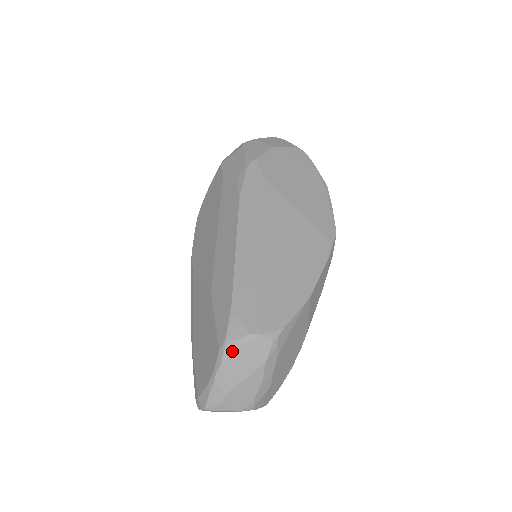
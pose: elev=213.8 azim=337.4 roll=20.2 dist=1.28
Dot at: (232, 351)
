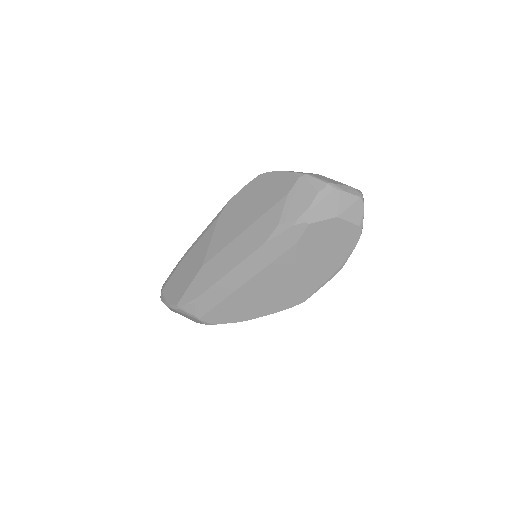
Dot at: (181, 312)
